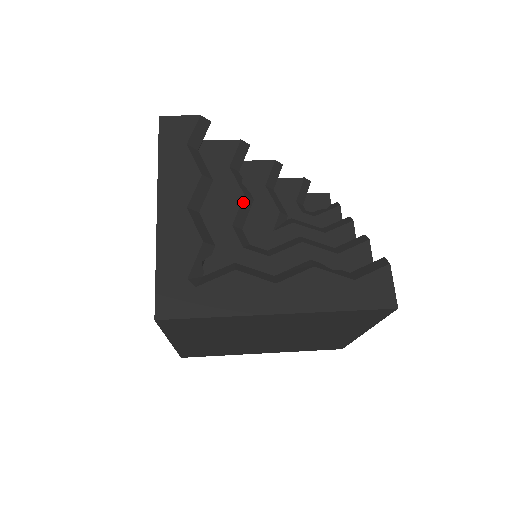
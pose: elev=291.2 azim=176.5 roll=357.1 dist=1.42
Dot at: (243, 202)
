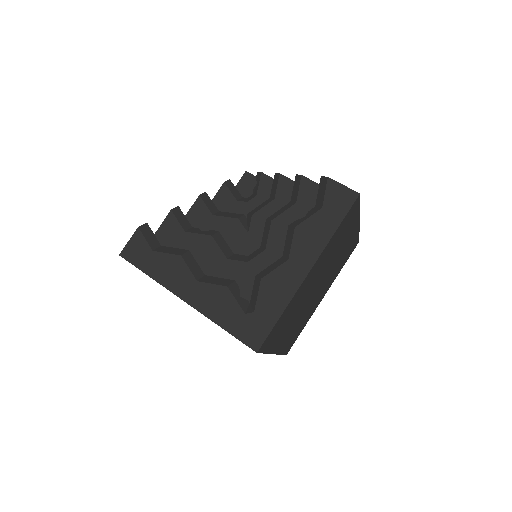
Dot at: (216, 240)
